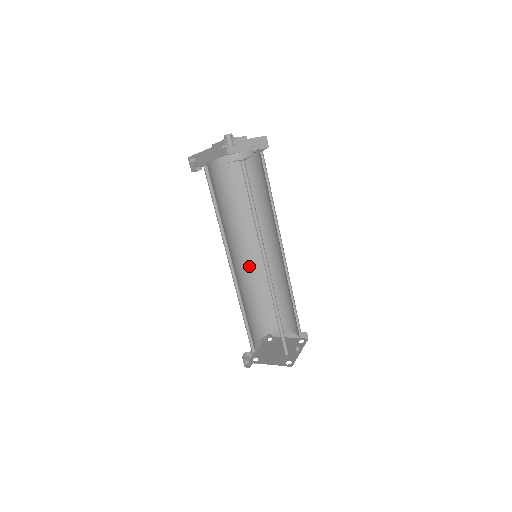
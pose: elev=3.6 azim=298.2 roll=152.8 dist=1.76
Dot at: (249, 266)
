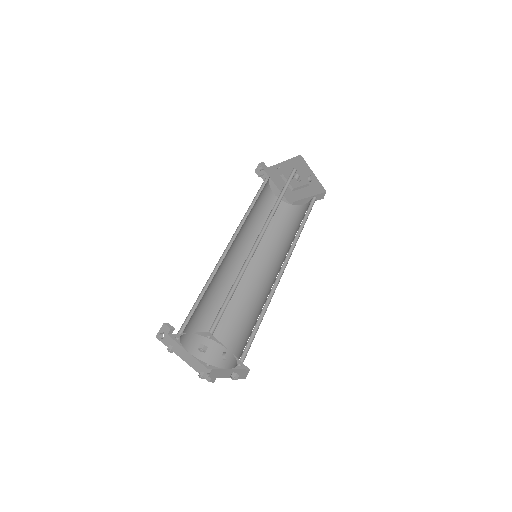
Dot at: (243, 283)
